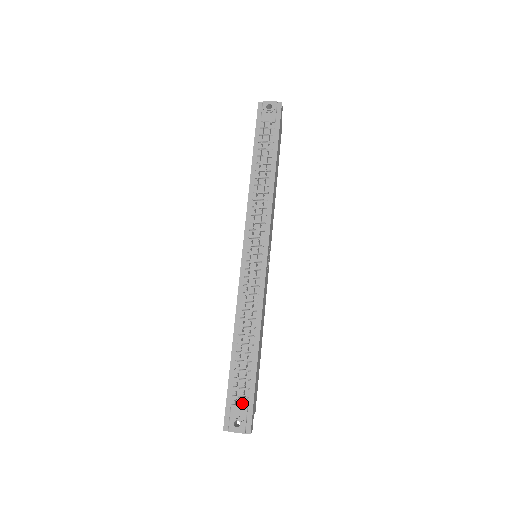
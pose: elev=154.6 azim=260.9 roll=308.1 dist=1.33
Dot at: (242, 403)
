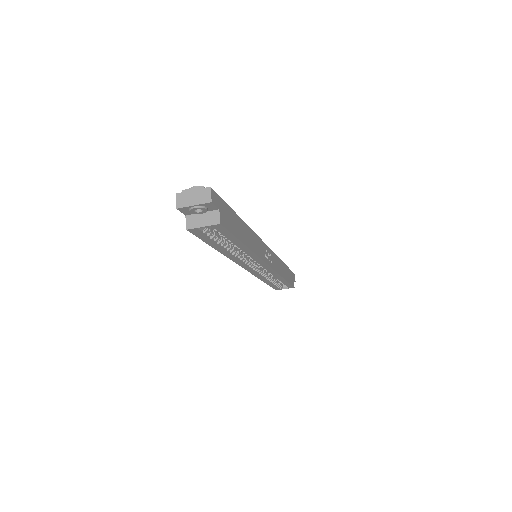
Dot at: occluded
